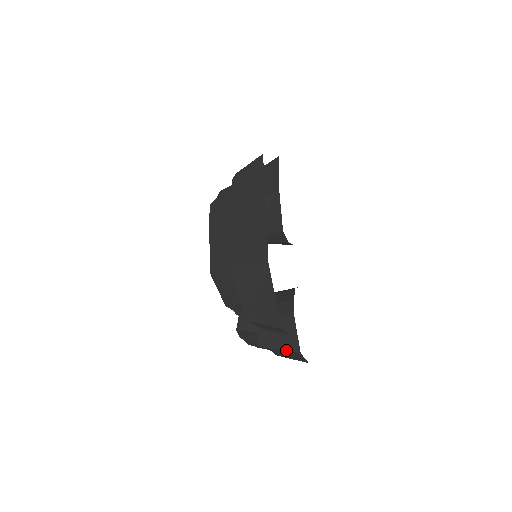
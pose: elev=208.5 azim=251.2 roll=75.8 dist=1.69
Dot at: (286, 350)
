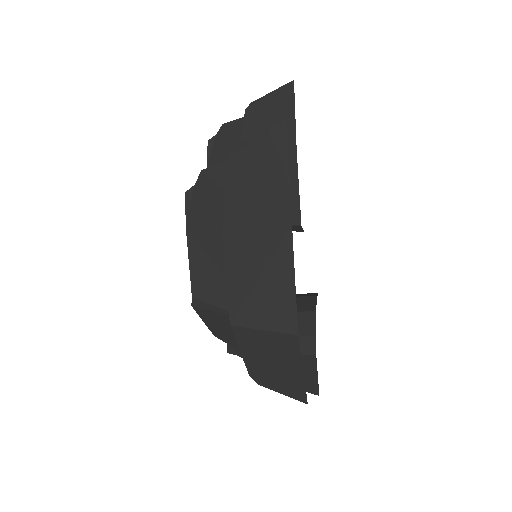
Dot at: occluded
